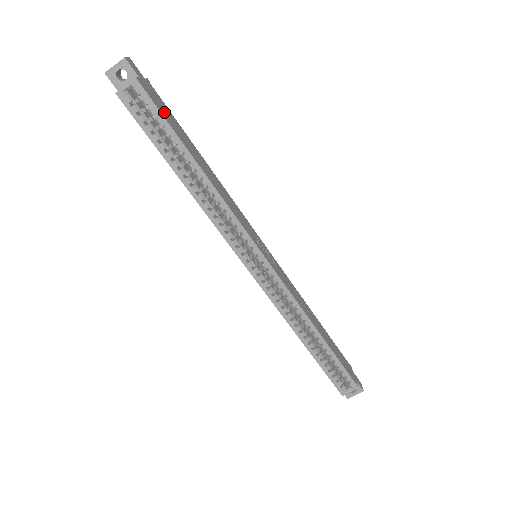
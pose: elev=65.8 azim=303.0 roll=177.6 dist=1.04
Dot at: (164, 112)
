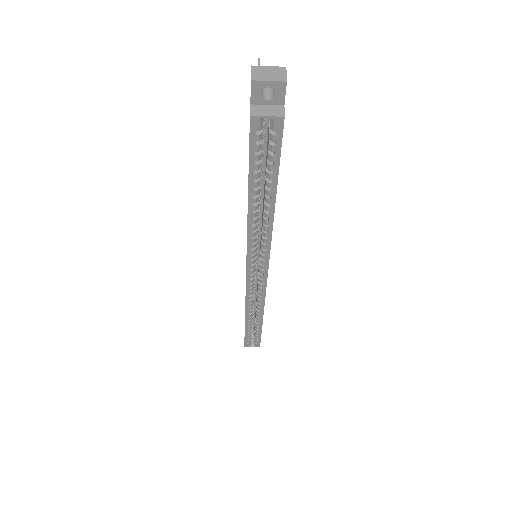
Dot at: occluded
